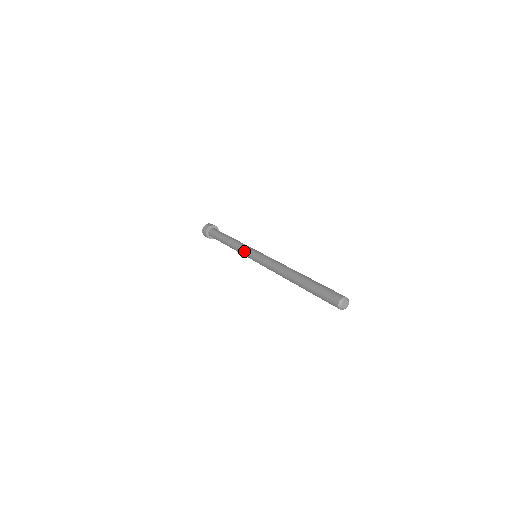
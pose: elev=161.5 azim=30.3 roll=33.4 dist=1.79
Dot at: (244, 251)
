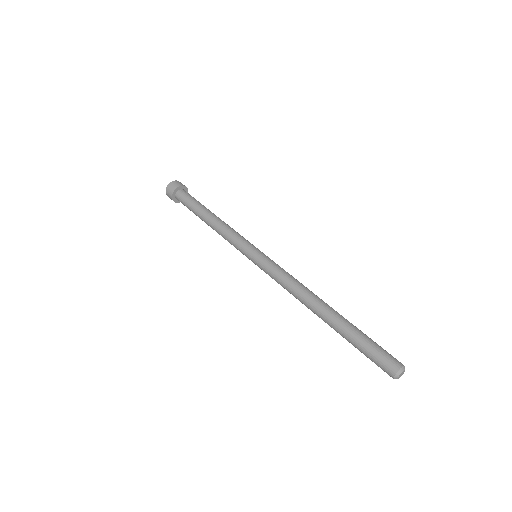
Dot at: (241, 242)
